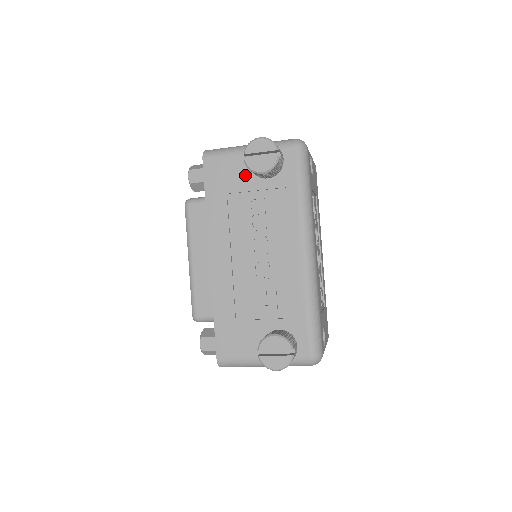
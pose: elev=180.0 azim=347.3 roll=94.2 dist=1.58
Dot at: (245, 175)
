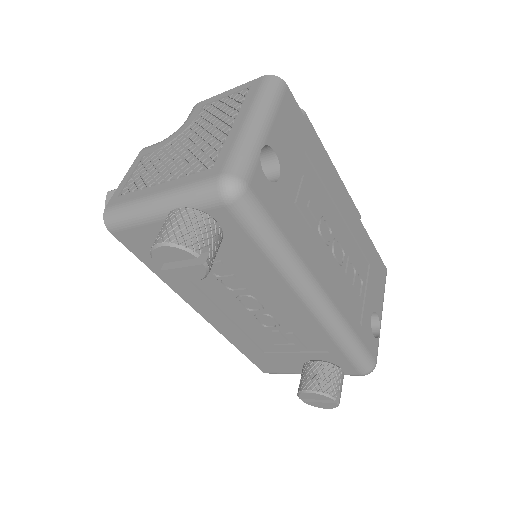
Dot at: occluded
